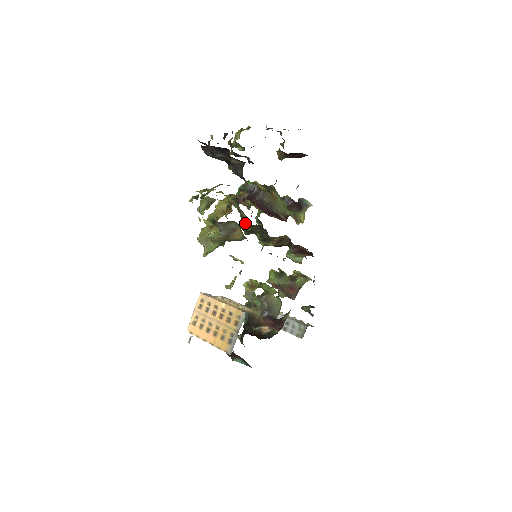
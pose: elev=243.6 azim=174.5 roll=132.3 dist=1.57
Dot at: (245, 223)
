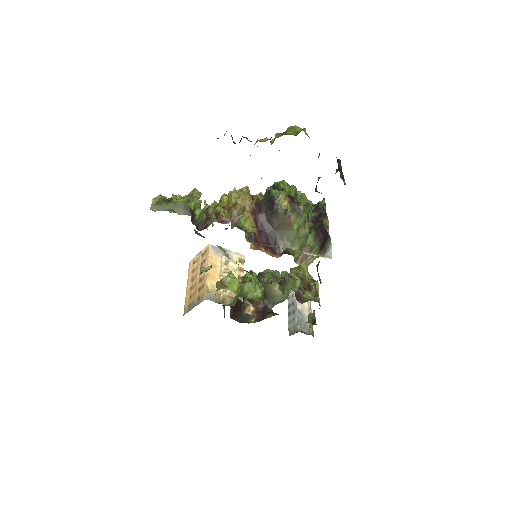
Dot at: occluded
